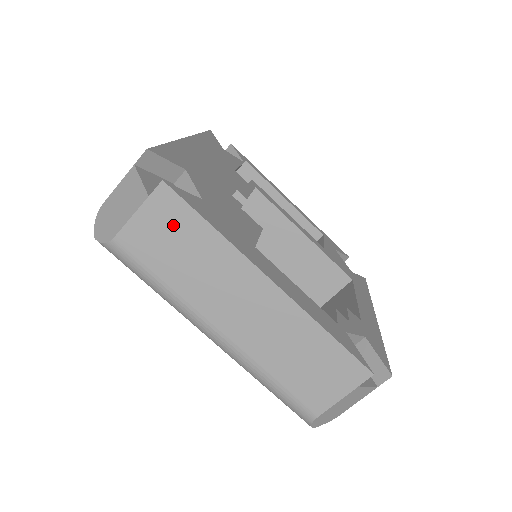
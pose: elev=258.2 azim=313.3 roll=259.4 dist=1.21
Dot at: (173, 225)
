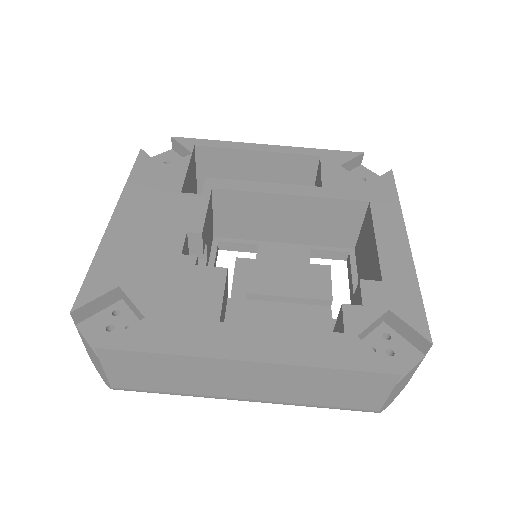
Dot at: (136, 365)
